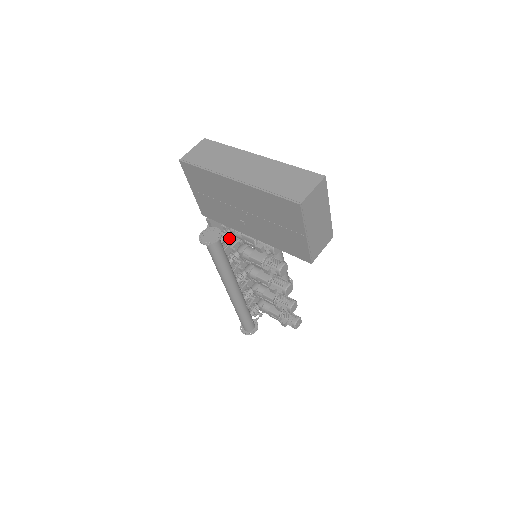
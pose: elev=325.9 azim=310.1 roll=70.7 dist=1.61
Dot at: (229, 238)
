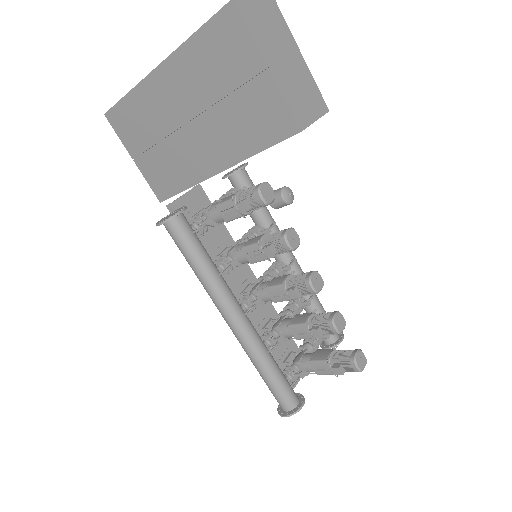
Dot at: (202, 221)
